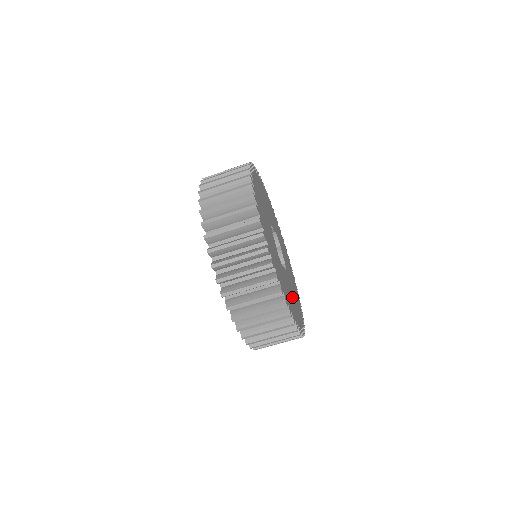
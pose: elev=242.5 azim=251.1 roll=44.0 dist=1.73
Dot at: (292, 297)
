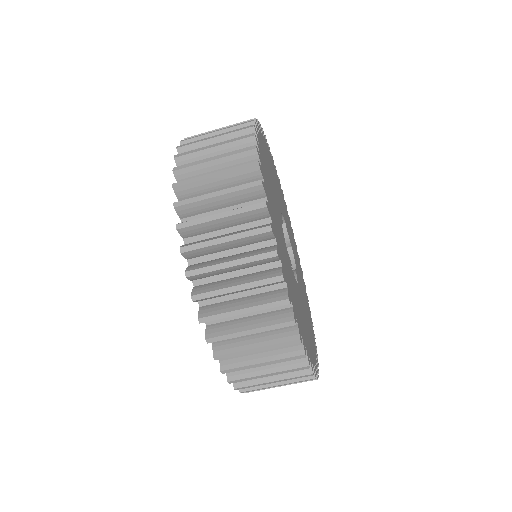
Dot at: (305, 305)
